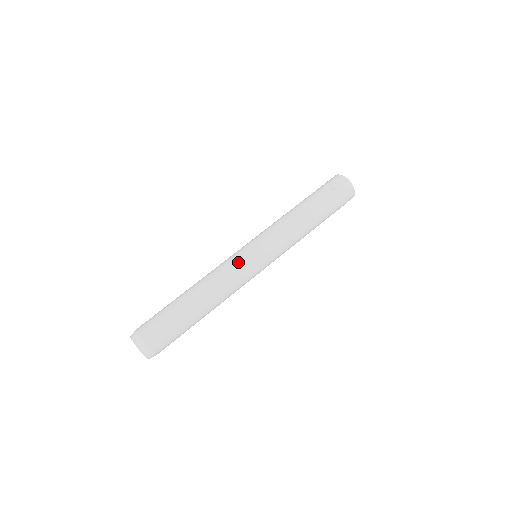
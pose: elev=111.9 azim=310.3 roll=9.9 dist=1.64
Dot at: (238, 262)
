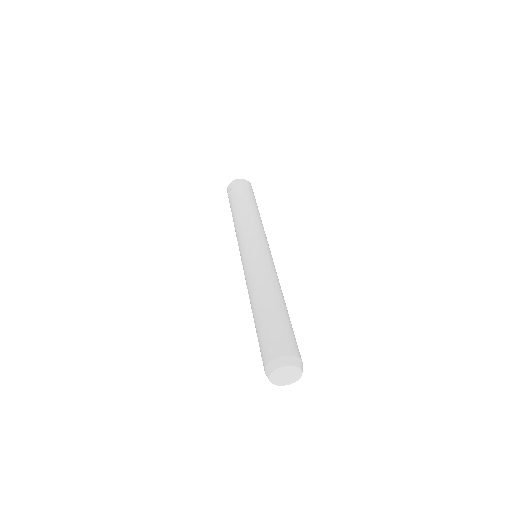
Dot at: (245, 267)
